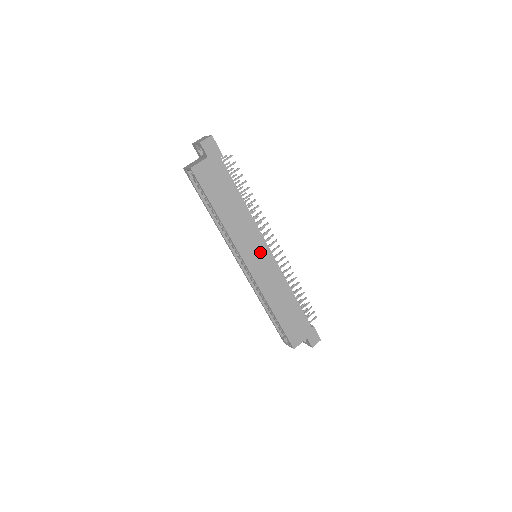
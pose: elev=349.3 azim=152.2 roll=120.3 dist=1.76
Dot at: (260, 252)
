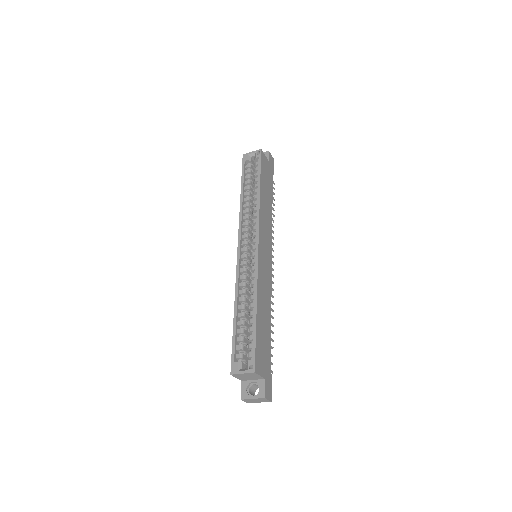
Dot at: (267, 250)
